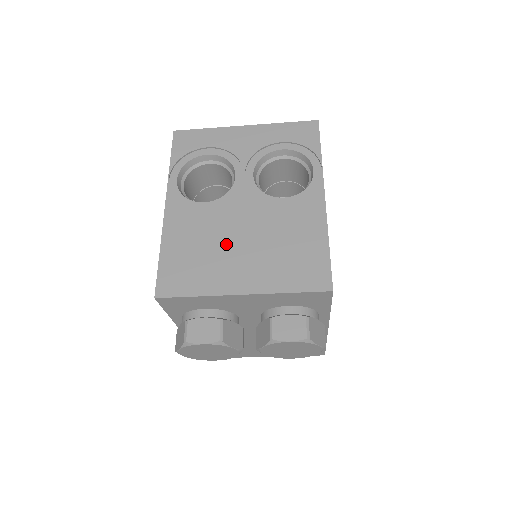
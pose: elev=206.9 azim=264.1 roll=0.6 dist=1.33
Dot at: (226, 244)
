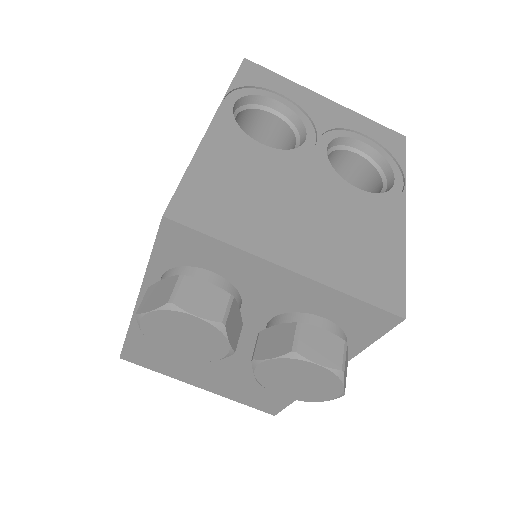
Dot at: (281, 201)
